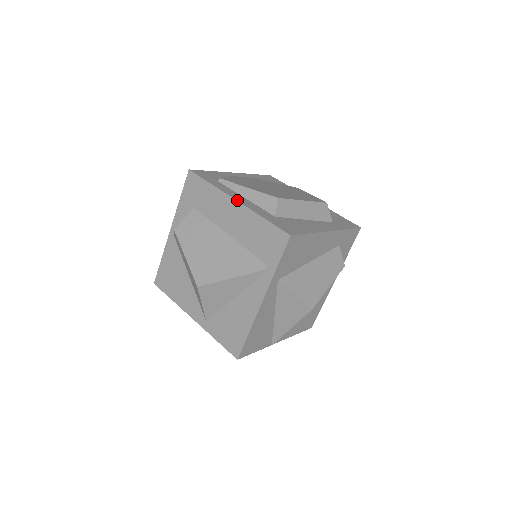
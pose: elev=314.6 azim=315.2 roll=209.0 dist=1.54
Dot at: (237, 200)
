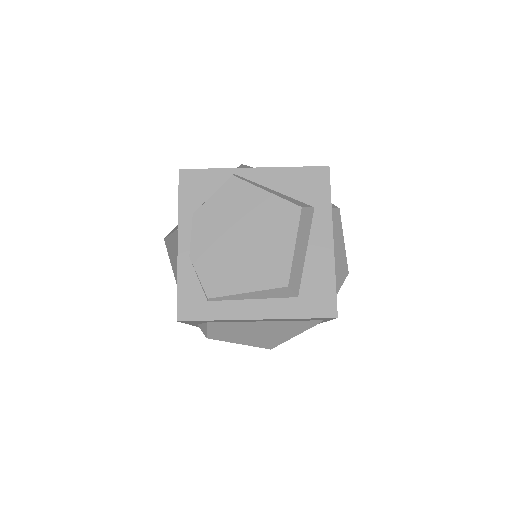
Dot at: (259, 319)
